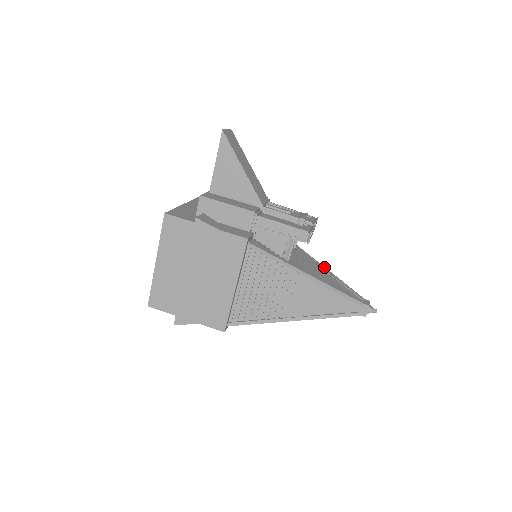
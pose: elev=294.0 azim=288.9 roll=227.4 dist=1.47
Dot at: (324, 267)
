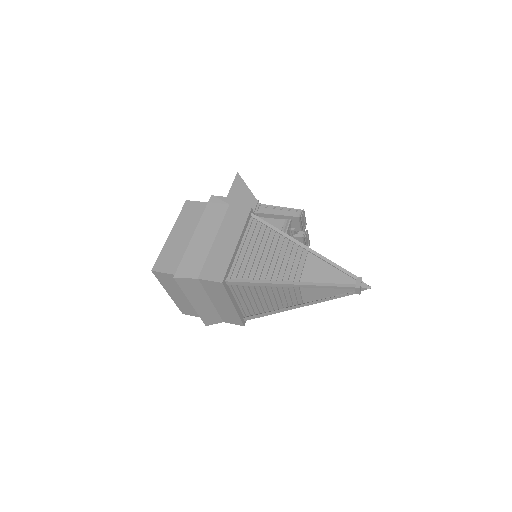
Dot at: occluded
